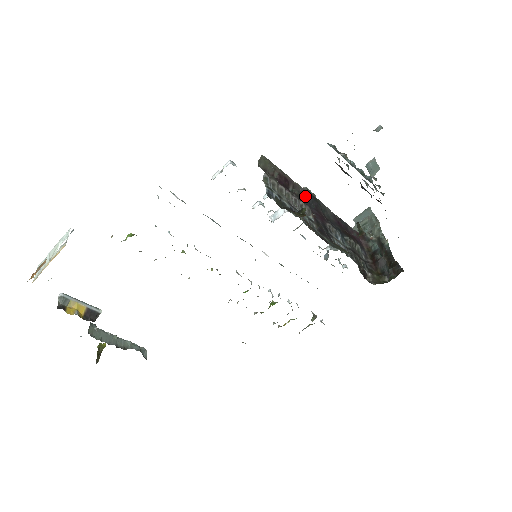
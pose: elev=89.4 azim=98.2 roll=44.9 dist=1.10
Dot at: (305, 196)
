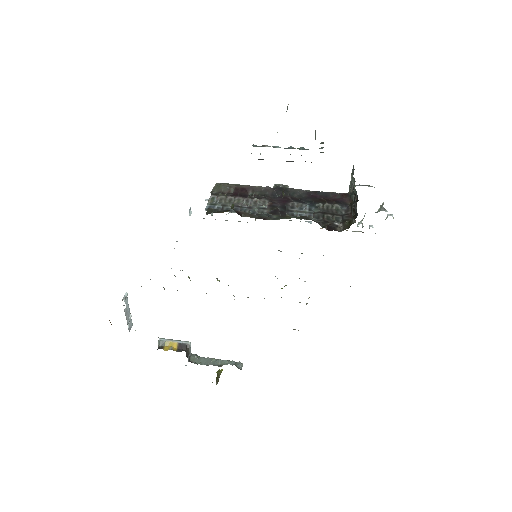
Dot at: (268, 192)
